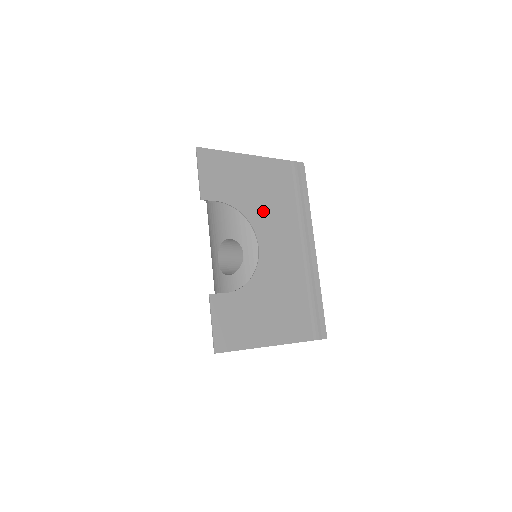
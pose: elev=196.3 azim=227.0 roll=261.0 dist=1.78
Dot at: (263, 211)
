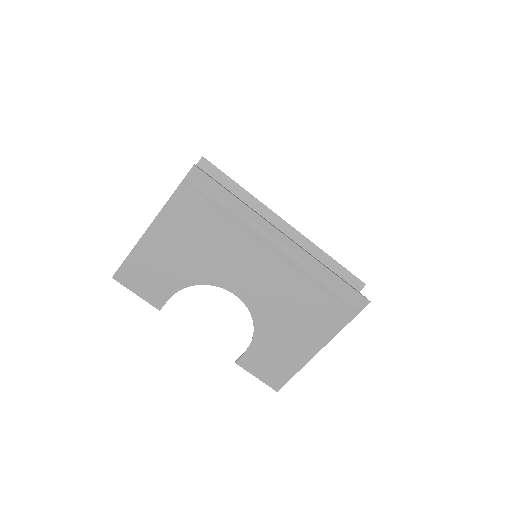
Dot at: (208, 263)
